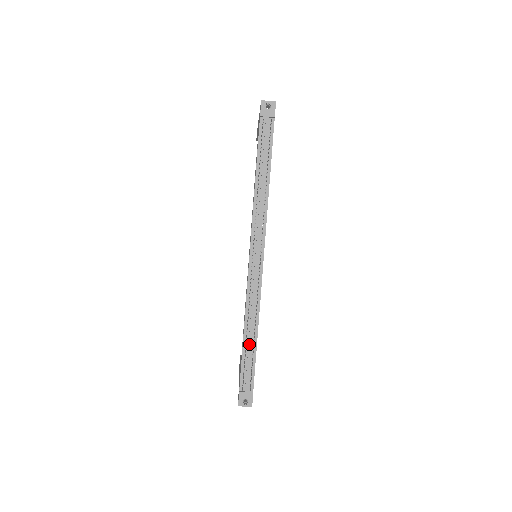
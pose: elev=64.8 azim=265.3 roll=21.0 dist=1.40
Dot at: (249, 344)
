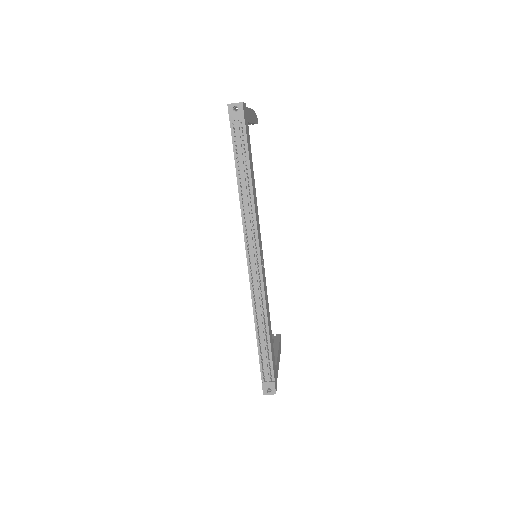
Dot at: (262, 341)
